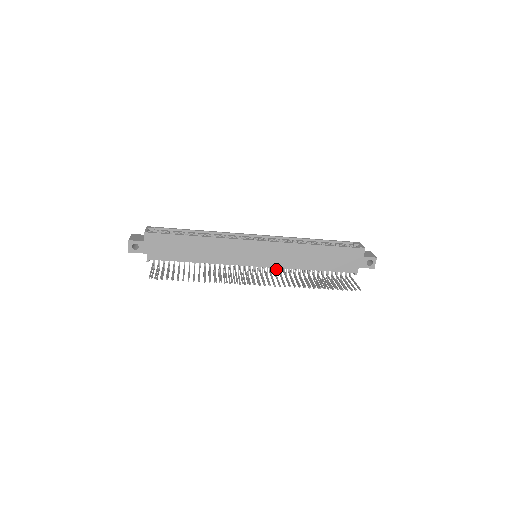
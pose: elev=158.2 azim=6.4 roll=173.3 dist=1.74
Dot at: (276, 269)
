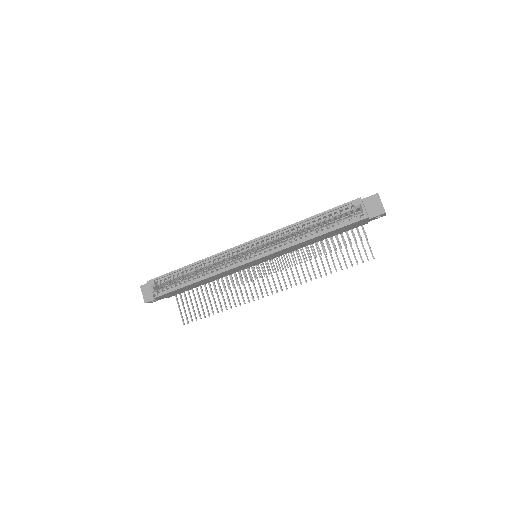
Dot at: occluded
